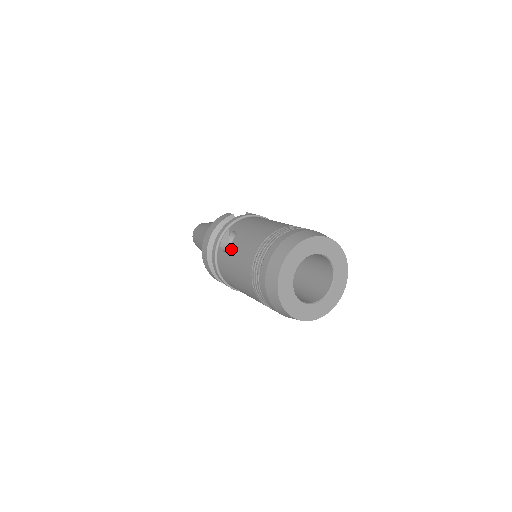
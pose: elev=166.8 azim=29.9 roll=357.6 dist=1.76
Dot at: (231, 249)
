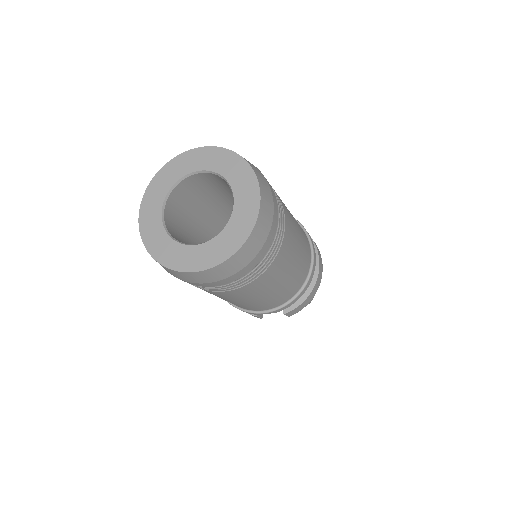
Dot at: occluded
